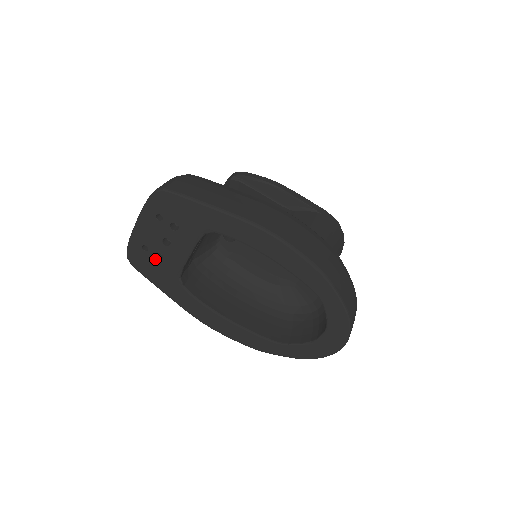
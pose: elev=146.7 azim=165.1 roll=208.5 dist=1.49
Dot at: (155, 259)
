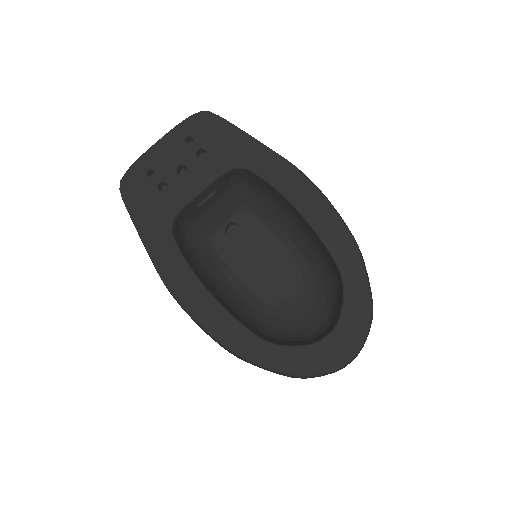
Dot at: (155, 188)
